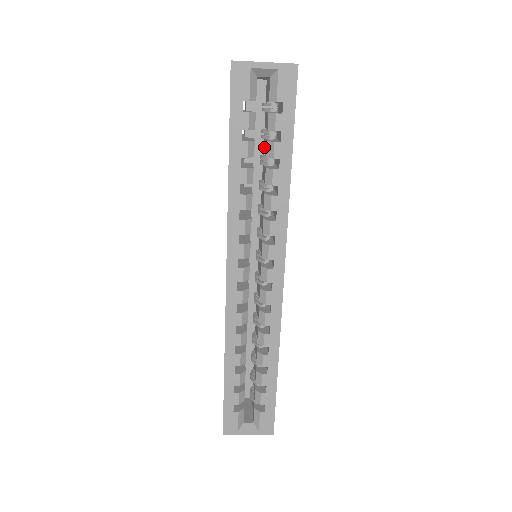
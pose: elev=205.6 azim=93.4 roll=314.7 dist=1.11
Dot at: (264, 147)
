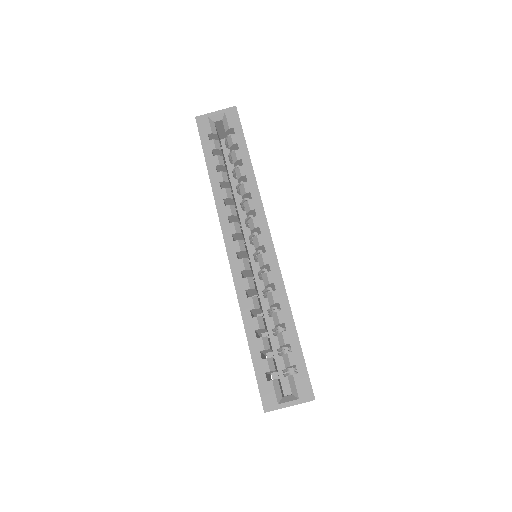
Dot at: occluded
